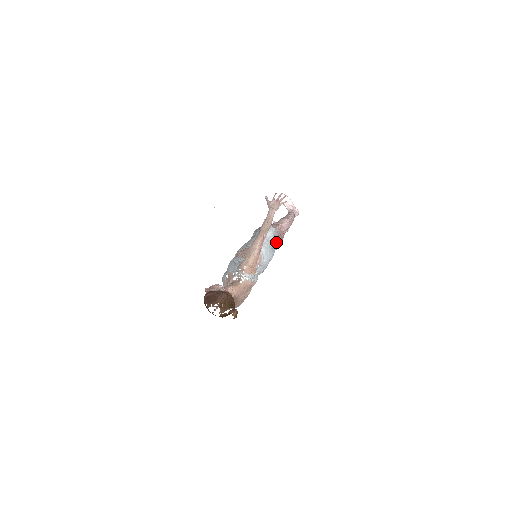
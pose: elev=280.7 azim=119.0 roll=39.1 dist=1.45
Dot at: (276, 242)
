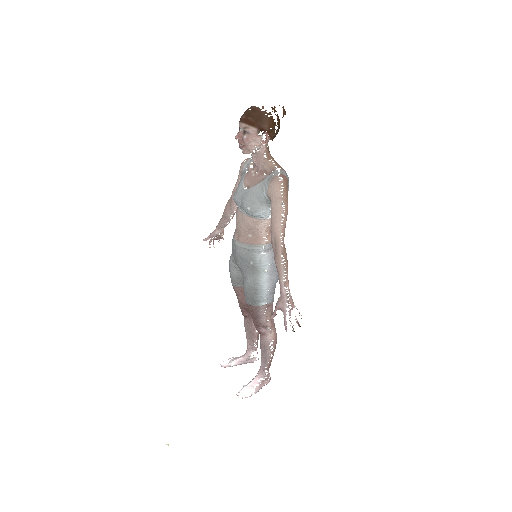
Dot at: occluded
